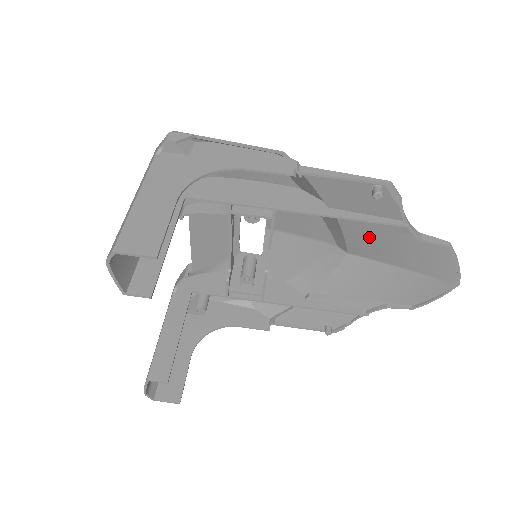
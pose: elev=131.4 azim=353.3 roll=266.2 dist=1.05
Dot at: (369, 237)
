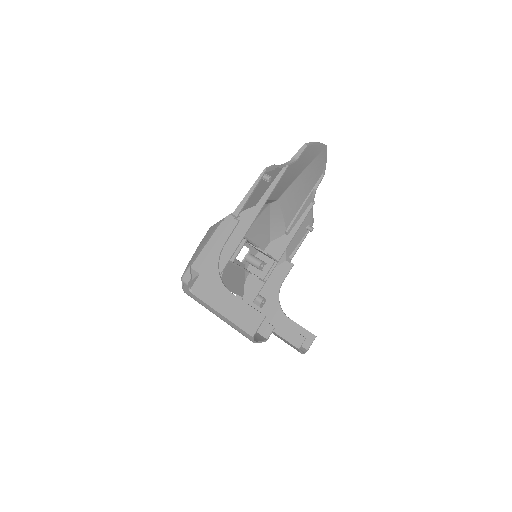
Dot at: (278, 186)
